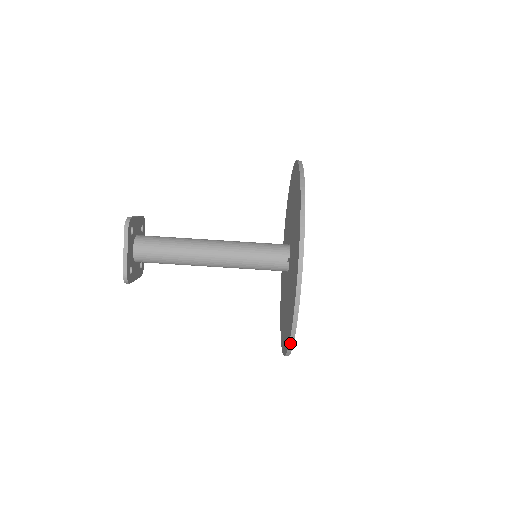
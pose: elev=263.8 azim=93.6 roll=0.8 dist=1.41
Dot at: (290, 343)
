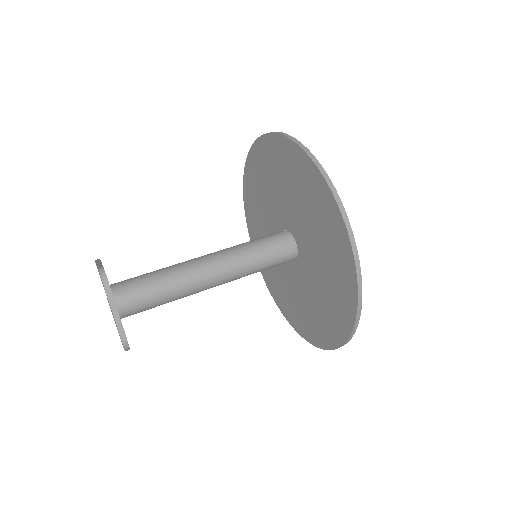
Dot at: (312, 159)
